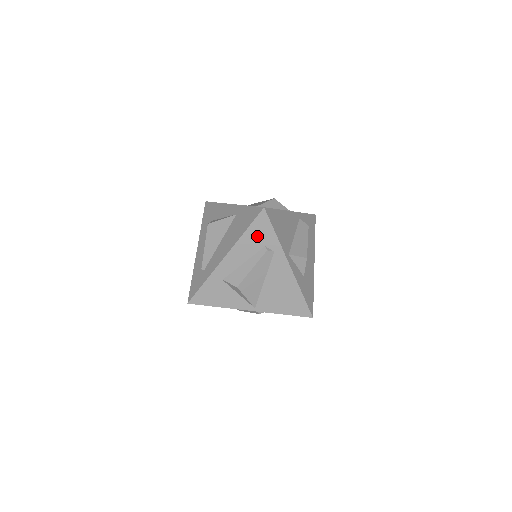
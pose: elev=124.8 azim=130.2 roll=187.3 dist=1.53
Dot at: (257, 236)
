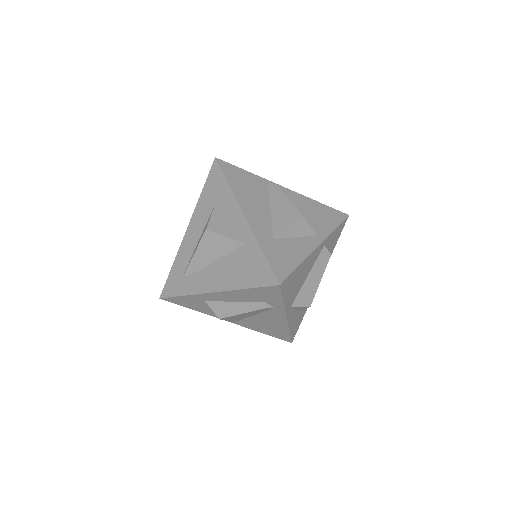
Dot at: (260, 295)
